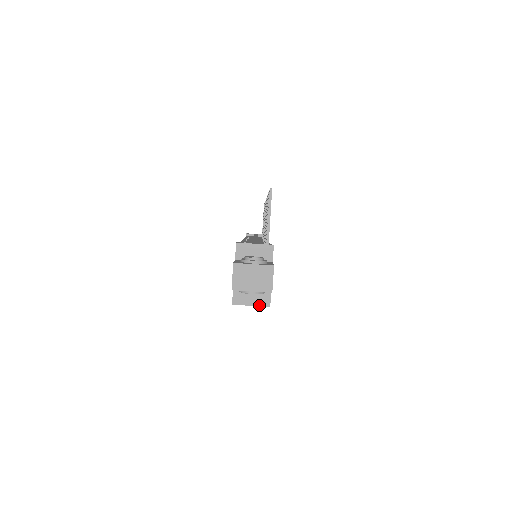
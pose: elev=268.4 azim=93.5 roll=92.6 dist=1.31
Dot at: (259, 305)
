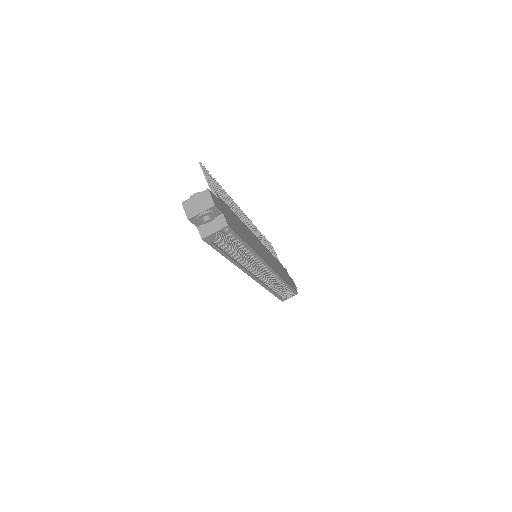
Dot at: (220, 229)
